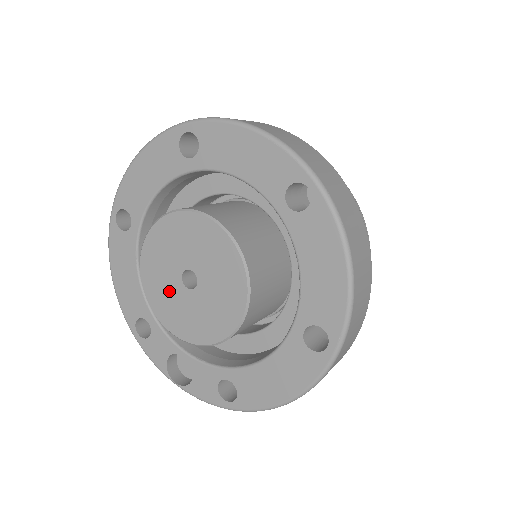
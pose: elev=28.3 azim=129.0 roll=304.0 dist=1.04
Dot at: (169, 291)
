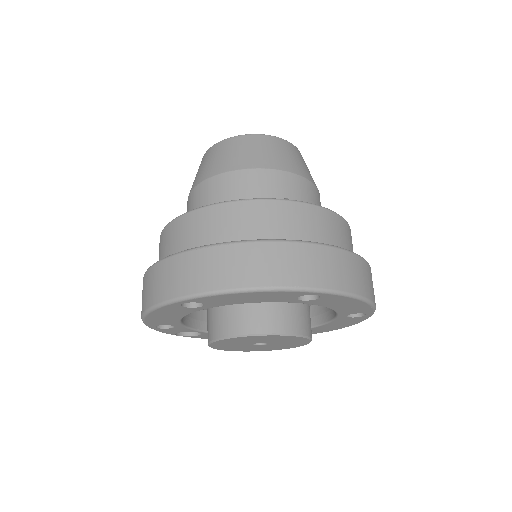
Dot at: (236, 345)
